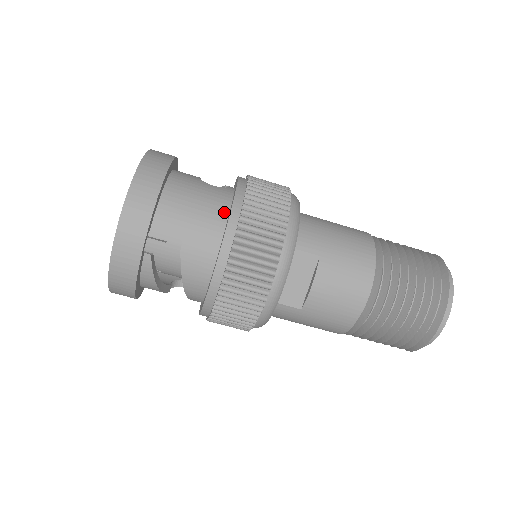
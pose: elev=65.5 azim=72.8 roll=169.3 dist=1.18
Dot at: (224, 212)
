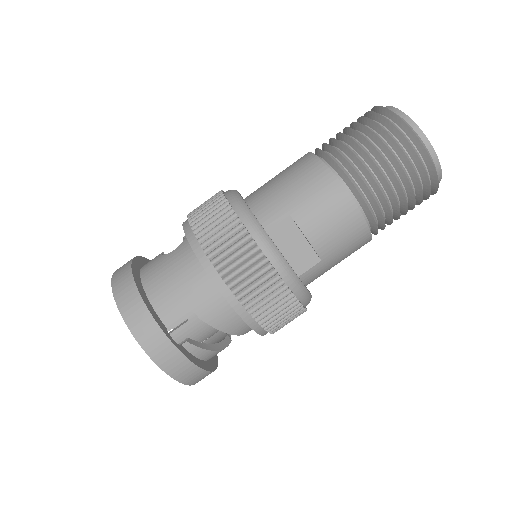
Dot at: (197, 263)
